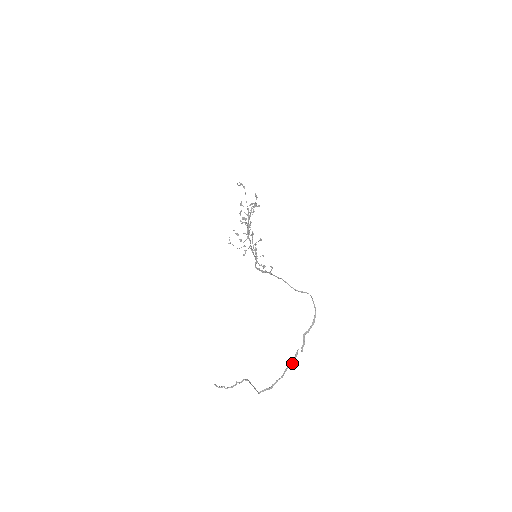
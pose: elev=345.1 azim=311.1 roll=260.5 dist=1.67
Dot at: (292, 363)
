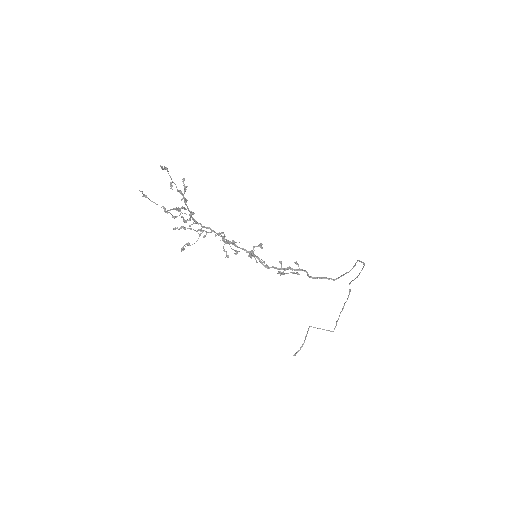
Dot at: occluded
